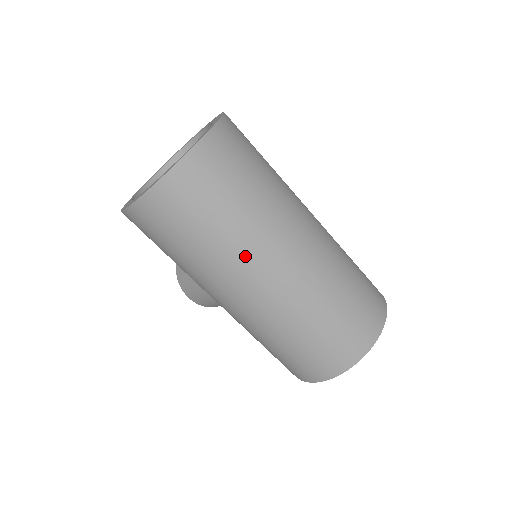
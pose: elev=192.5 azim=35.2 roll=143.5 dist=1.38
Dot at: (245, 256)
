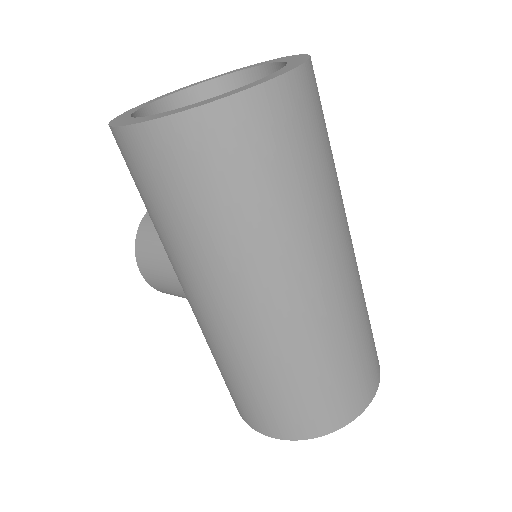
Dot at: (267, 261)
